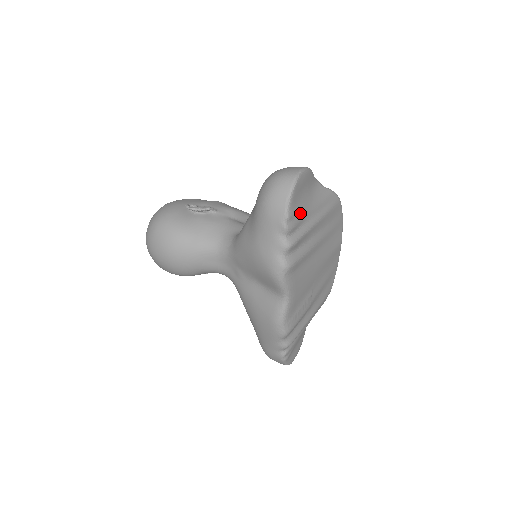
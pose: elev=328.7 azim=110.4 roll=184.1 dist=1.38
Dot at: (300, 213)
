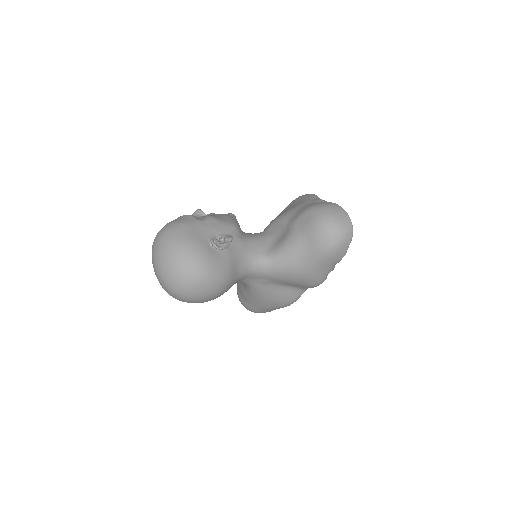
Dot at: occluded
